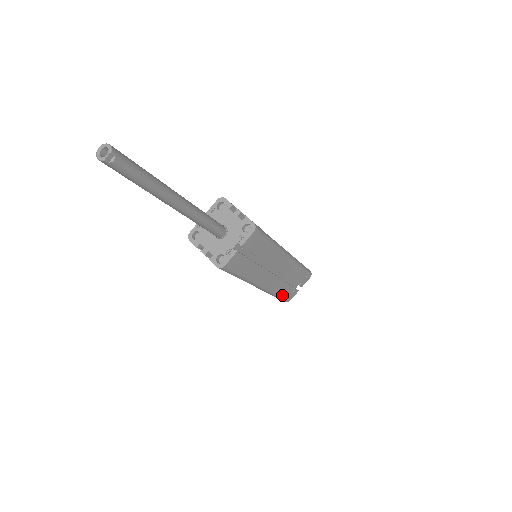
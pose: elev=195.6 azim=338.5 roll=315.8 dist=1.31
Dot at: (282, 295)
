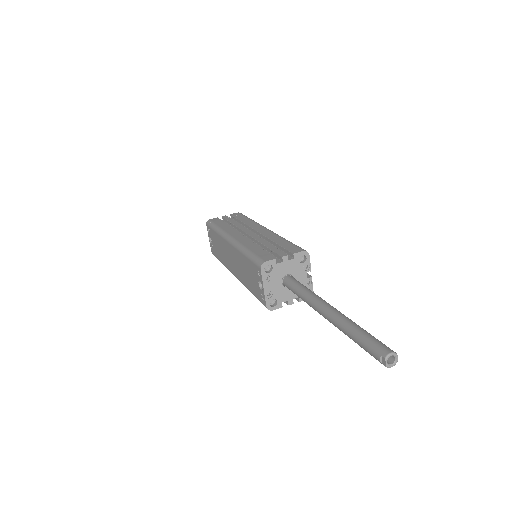
Dot at: occluded
